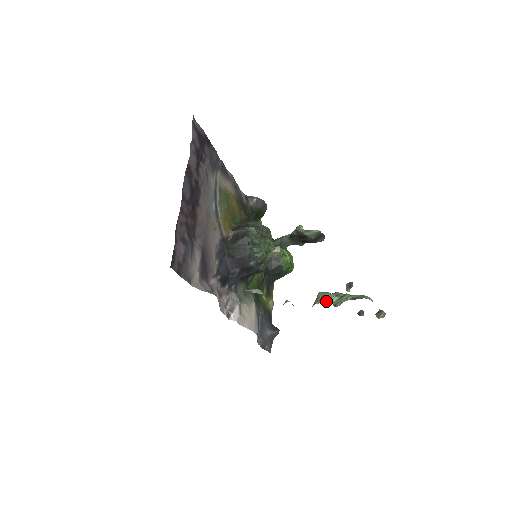
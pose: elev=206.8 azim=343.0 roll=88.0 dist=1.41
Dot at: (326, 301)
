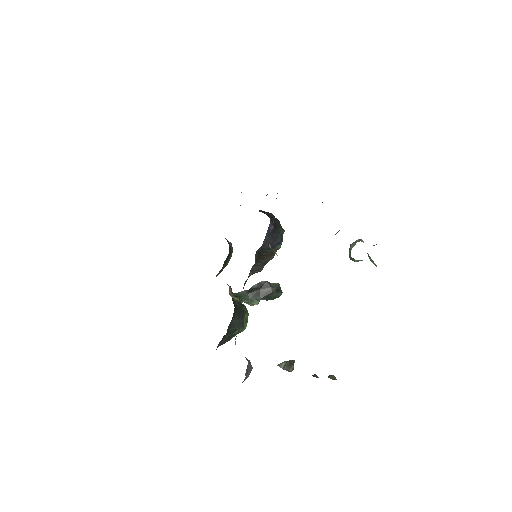
Dot at: occluded
